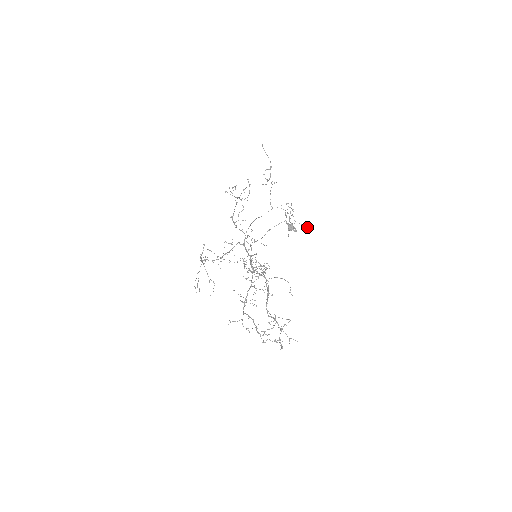
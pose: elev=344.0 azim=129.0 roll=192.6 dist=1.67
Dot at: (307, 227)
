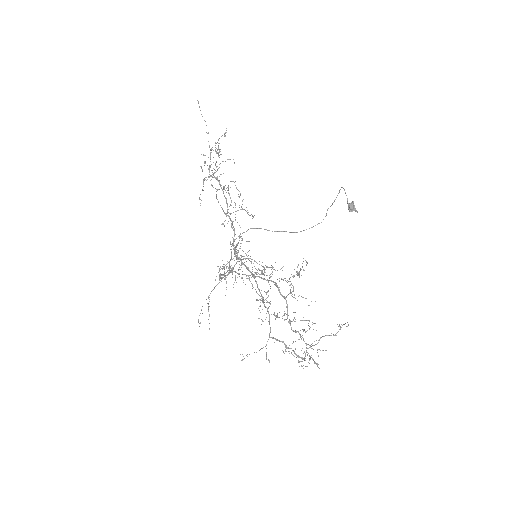
Dot at: (247, 210)
